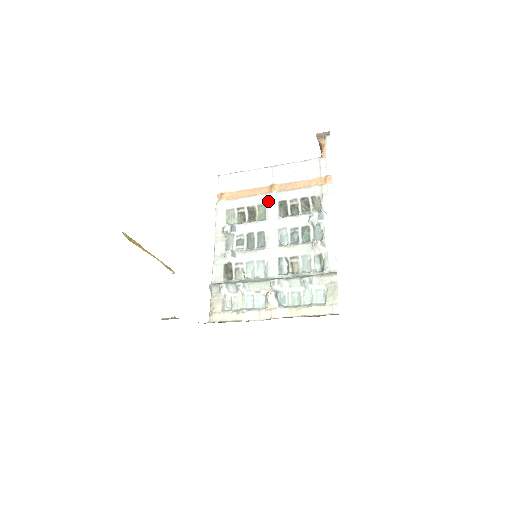
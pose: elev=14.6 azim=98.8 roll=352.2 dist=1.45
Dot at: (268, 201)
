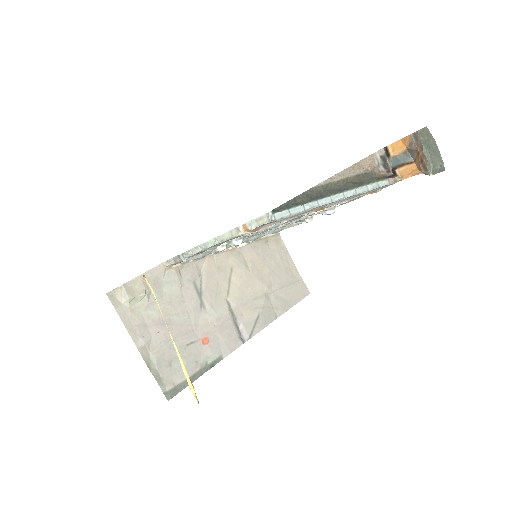
Dot at: occluded
